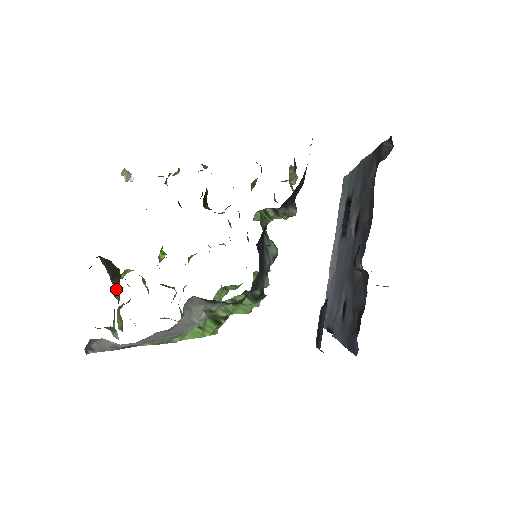
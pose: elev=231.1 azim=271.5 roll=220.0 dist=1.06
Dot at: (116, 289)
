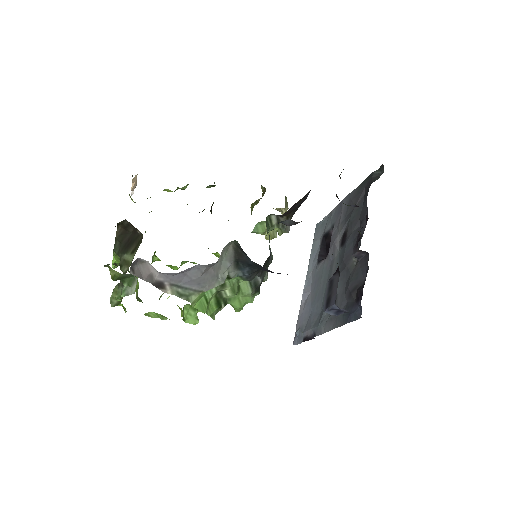
Dot at: (126, 259)
